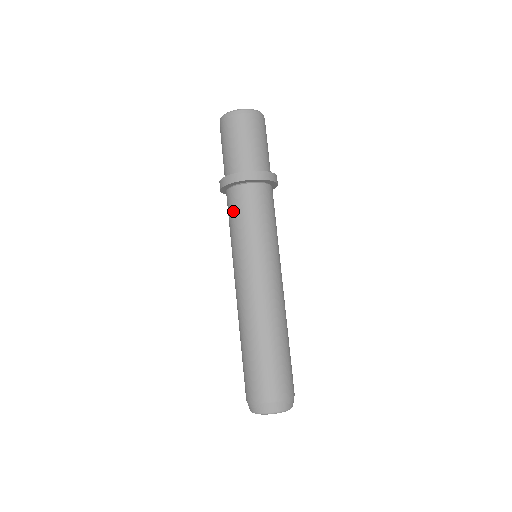
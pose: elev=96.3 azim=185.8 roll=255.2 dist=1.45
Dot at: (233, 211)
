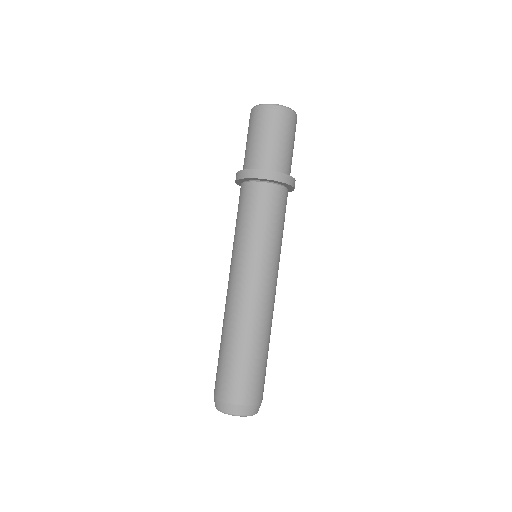
Dot at: (254, 206)
